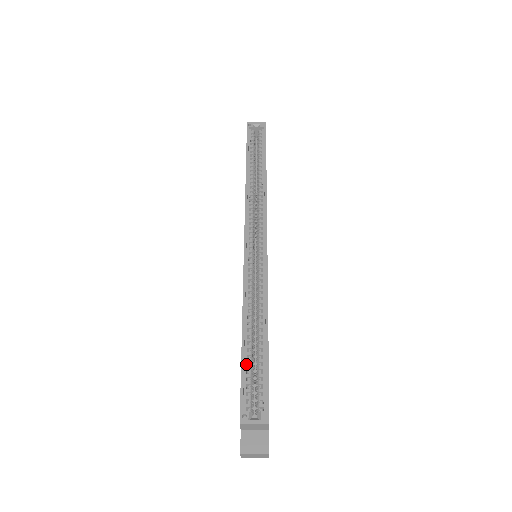
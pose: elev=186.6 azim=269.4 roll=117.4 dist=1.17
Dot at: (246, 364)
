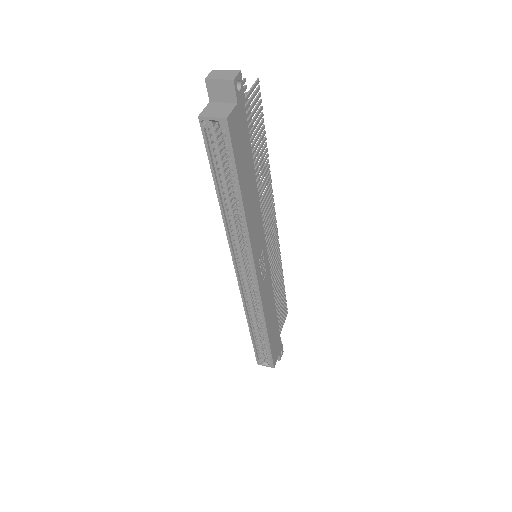
Dot at: (256, 343)
